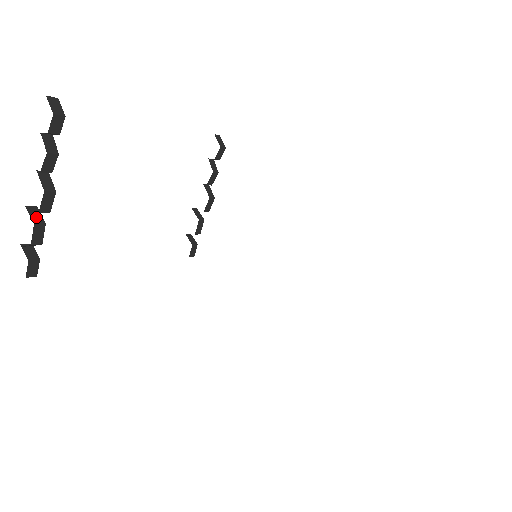
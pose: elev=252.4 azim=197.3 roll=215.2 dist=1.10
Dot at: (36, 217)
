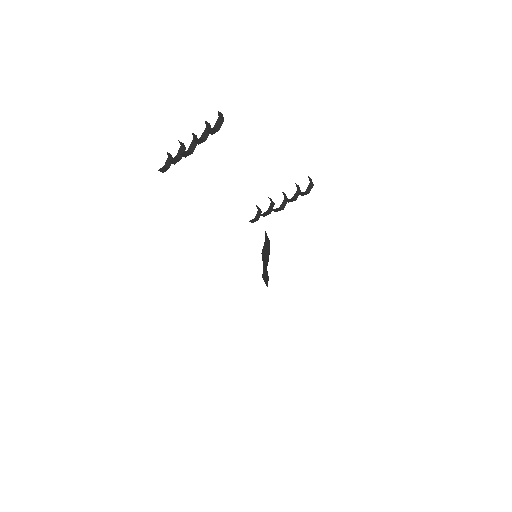
Dot at: (180, 153)
